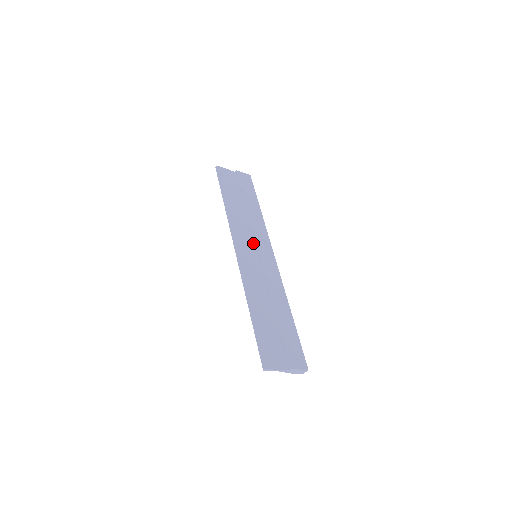
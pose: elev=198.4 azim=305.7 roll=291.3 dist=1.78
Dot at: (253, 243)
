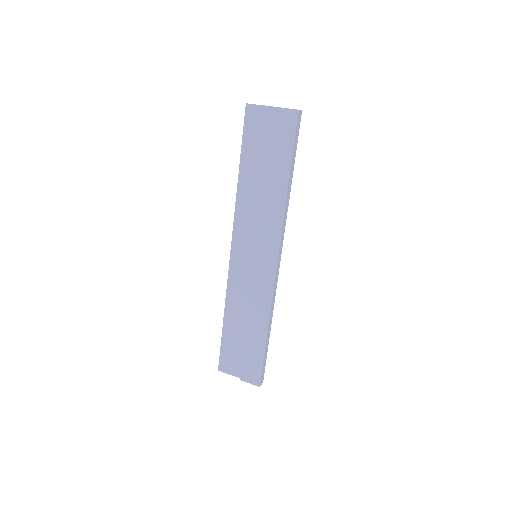
Dot at: (257, 239)
